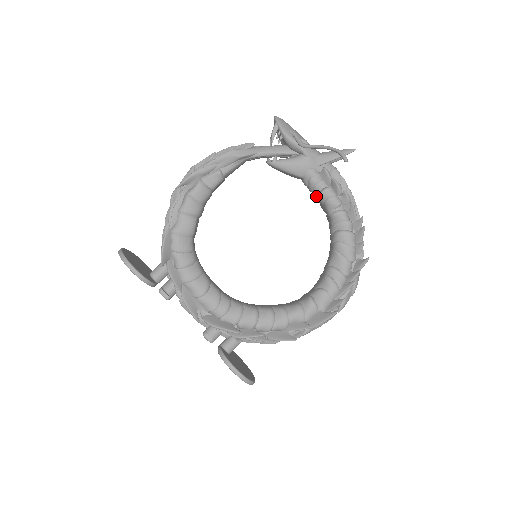
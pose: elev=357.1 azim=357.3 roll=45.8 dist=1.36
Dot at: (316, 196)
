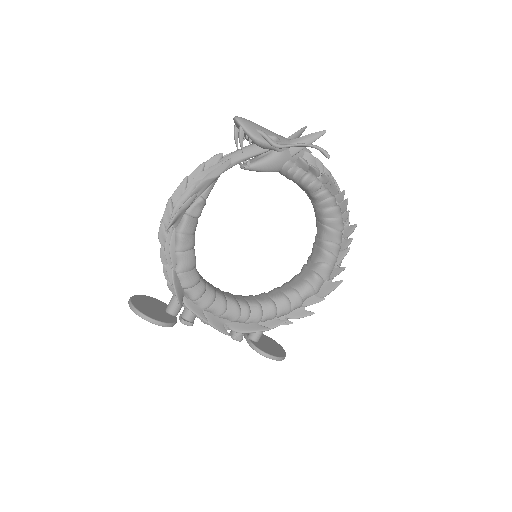
Dot at: (296, 183)
